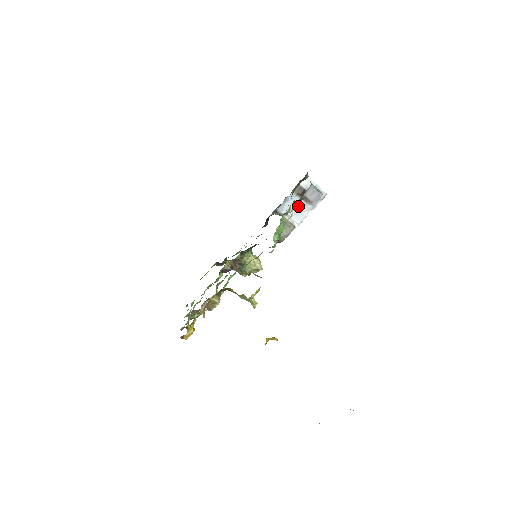
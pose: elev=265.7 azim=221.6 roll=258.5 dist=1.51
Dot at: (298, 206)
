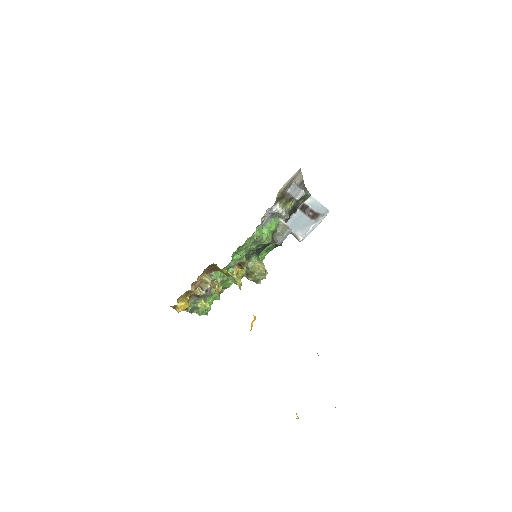
Dot at: (303, 221)
